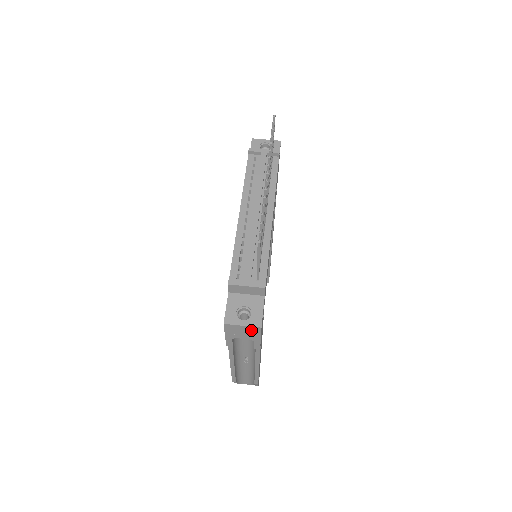
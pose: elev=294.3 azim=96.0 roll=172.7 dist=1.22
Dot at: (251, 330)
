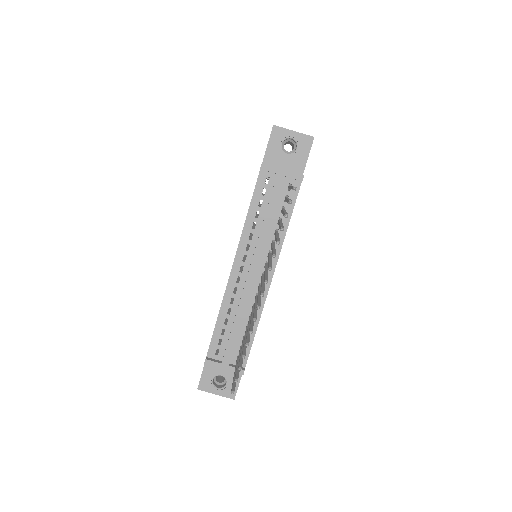
Dot at: occluded
